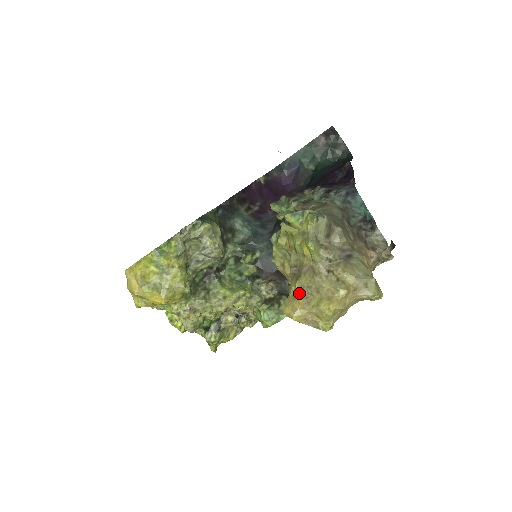
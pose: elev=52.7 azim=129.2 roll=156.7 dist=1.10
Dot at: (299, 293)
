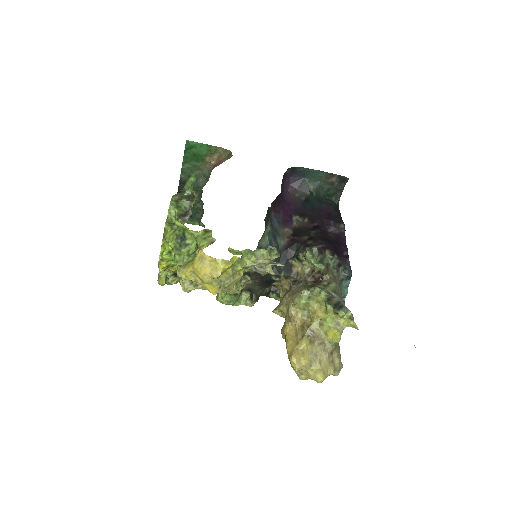
Dot at: (308, 354)
